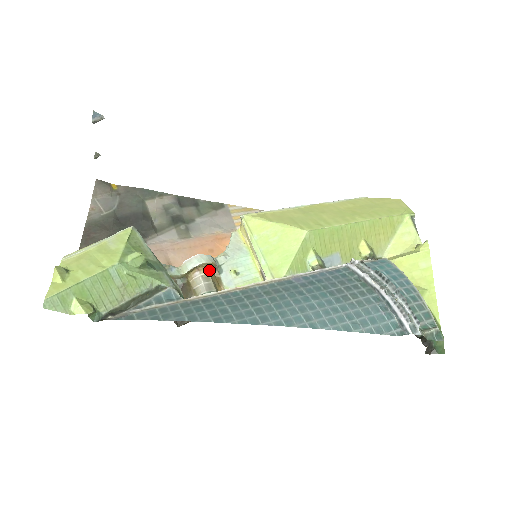
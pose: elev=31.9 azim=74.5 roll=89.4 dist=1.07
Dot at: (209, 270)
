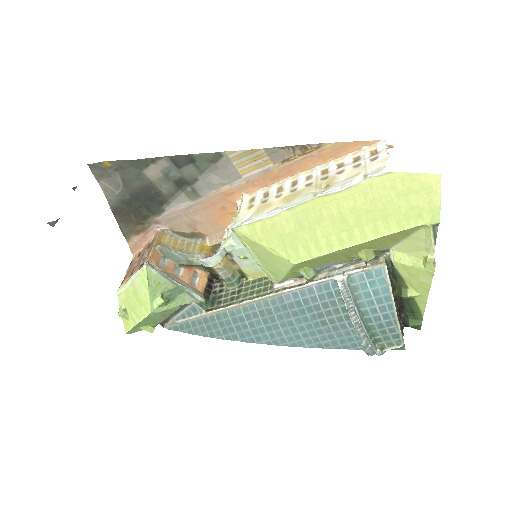
Dot at: (221, 262)
